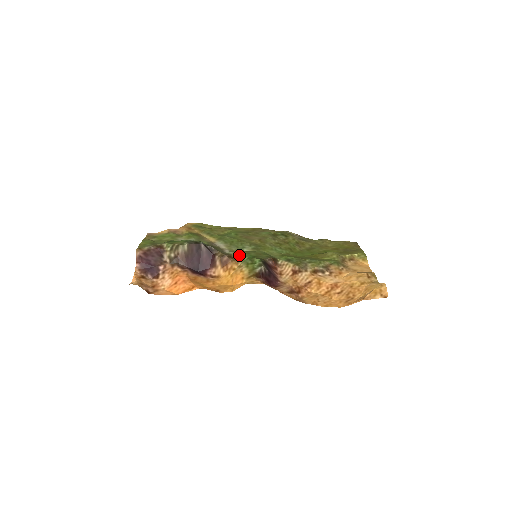
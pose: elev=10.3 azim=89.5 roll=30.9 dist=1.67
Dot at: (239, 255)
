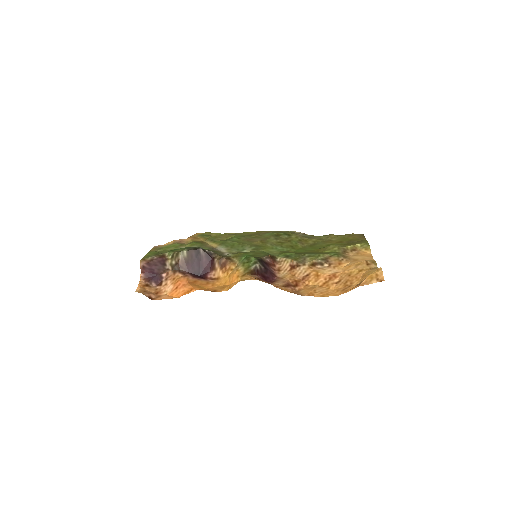
Dot at: (237, 256)
